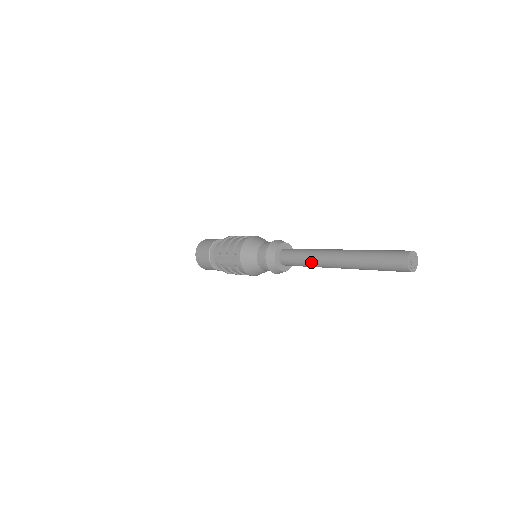
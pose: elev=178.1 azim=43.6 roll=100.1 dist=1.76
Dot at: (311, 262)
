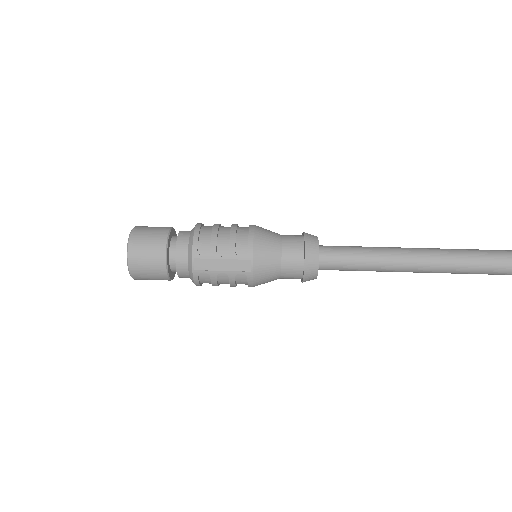
Dot at: (378, 266)
